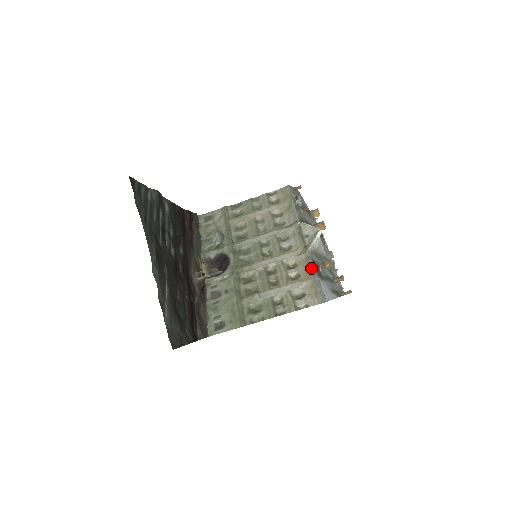
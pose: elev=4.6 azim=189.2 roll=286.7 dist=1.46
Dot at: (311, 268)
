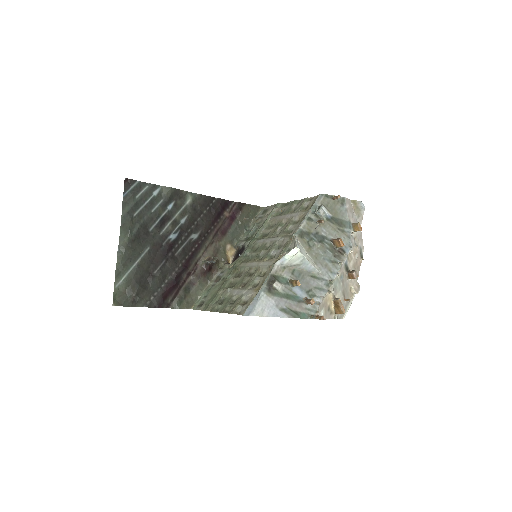
Dot at: (264, 281)
